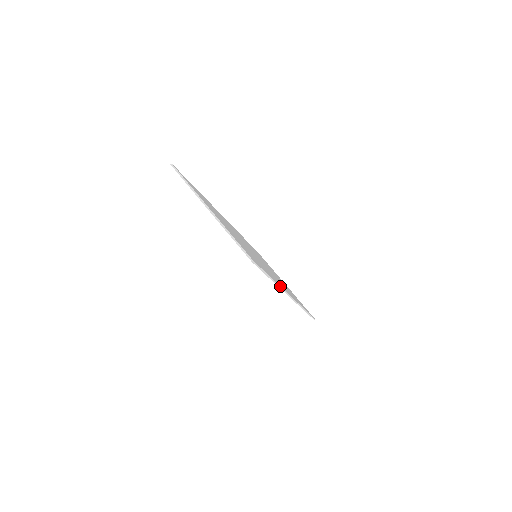
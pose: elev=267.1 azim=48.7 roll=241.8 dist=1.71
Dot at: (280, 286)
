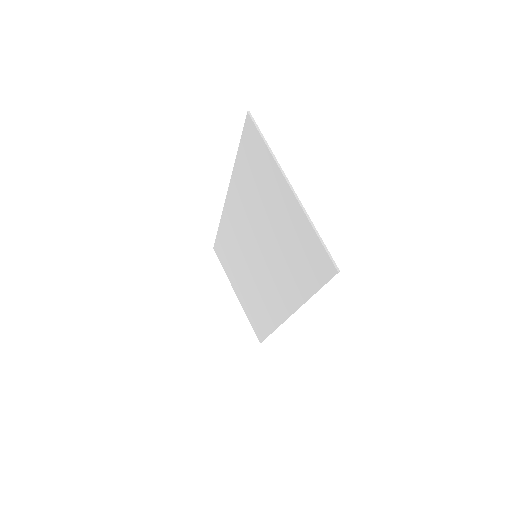
Dot at: occluded
